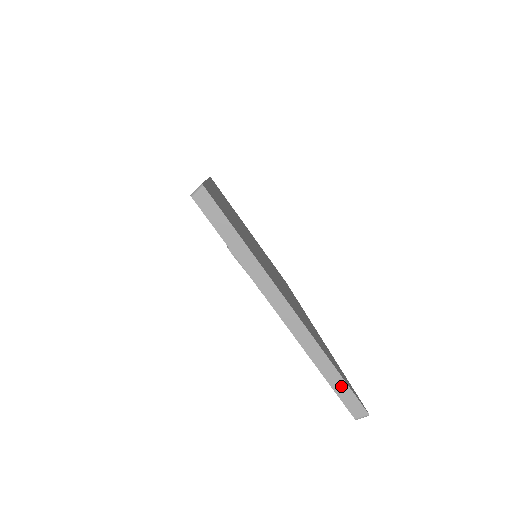
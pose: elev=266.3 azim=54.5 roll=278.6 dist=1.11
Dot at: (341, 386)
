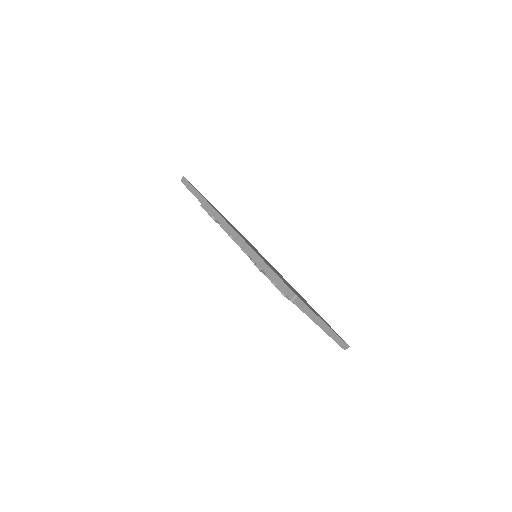
Dot at: (341, 342)
